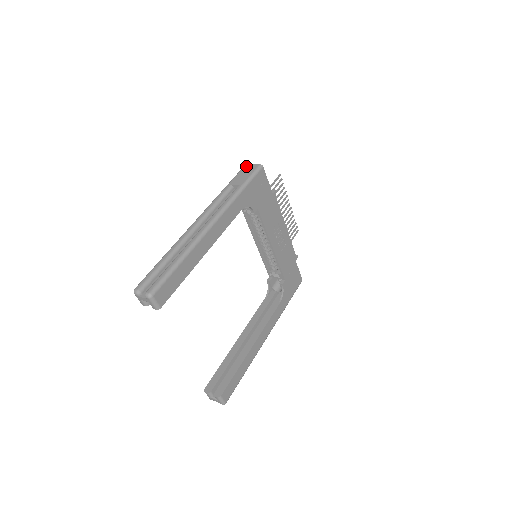
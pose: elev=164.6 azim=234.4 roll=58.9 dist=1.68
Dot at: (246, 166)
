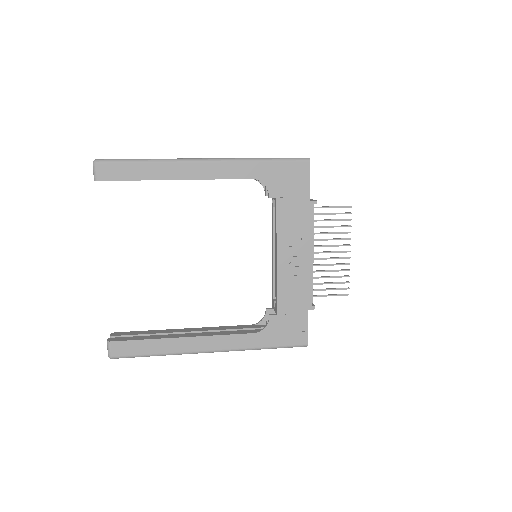
Dot at: occluded
